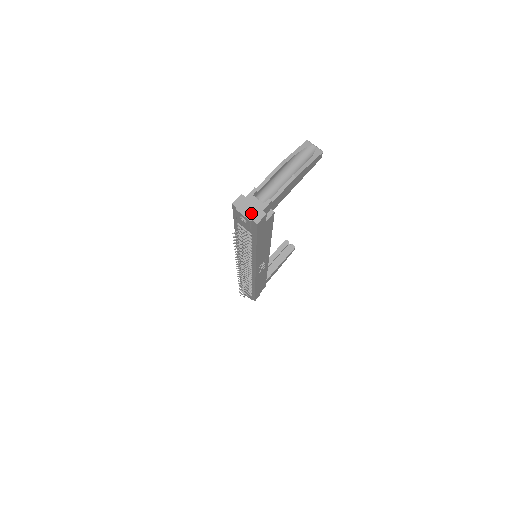
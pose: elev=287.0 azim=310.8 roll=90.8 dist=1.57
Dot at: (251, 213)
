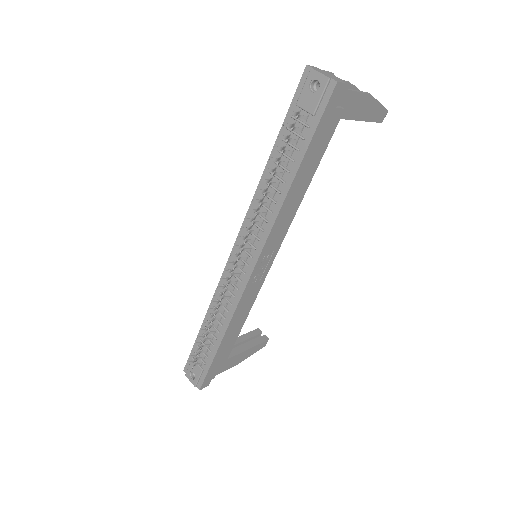
Dot at: (329, 76)
